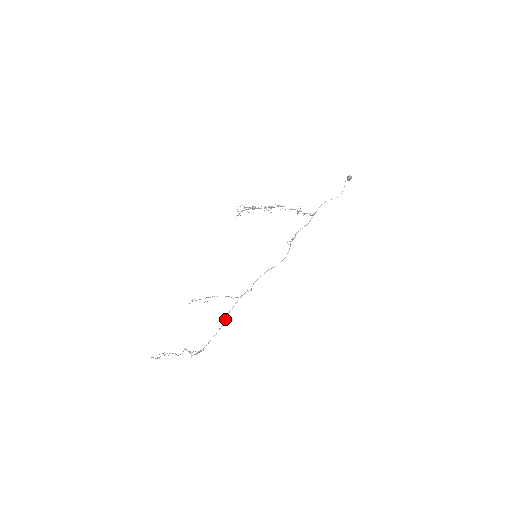
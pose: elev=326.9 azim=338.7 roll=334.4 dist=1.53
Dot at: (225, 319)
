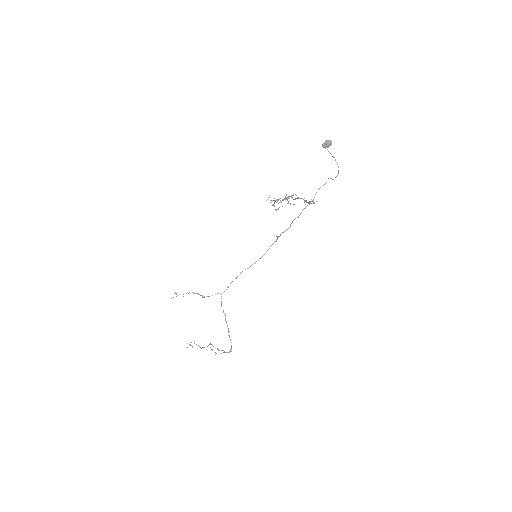
Dot at: (226, 321)
